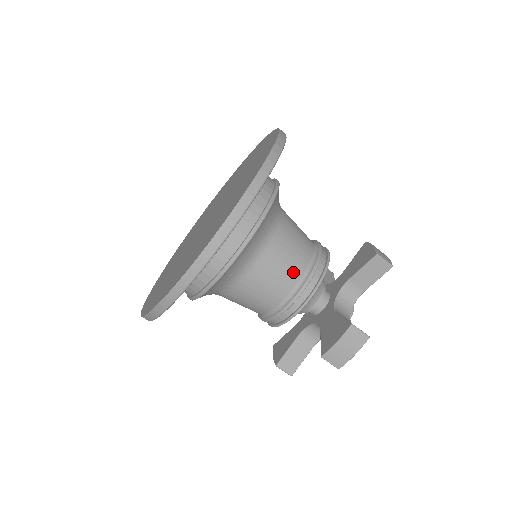
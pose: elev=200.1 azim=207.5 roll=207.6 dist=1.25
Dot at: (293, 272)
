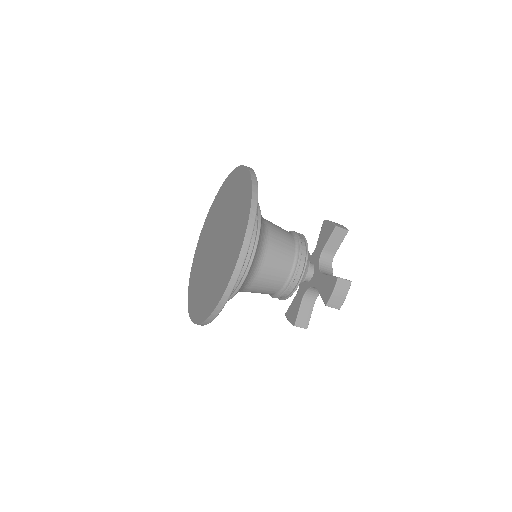
Dot at: (288, 258)
